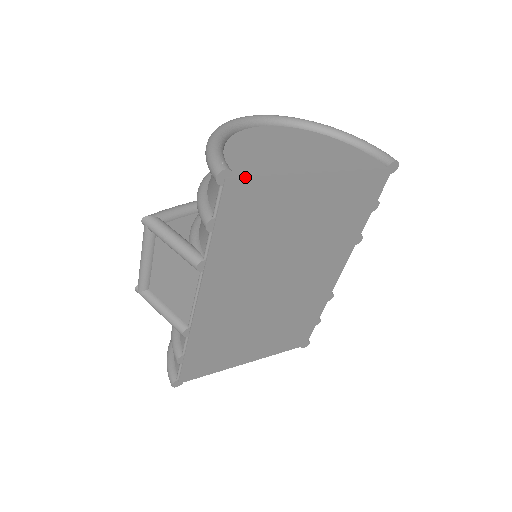
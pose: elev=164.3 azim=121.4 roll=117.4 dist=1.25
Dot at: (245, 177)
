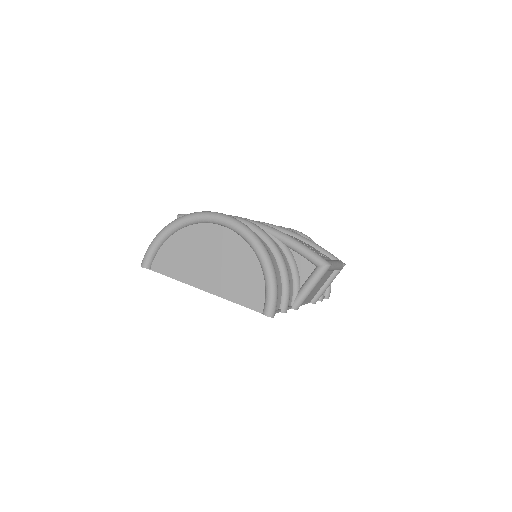
Dot at: (157, 272)
